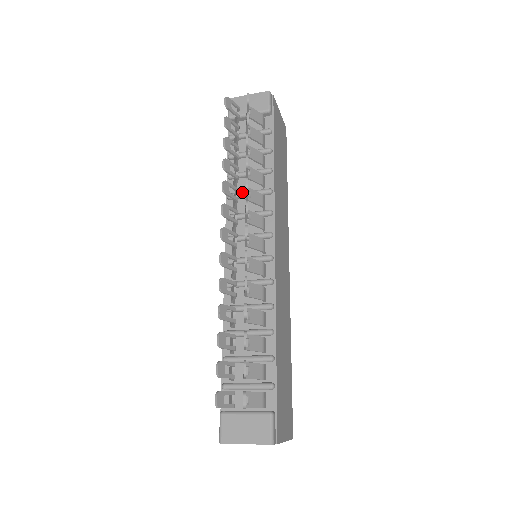
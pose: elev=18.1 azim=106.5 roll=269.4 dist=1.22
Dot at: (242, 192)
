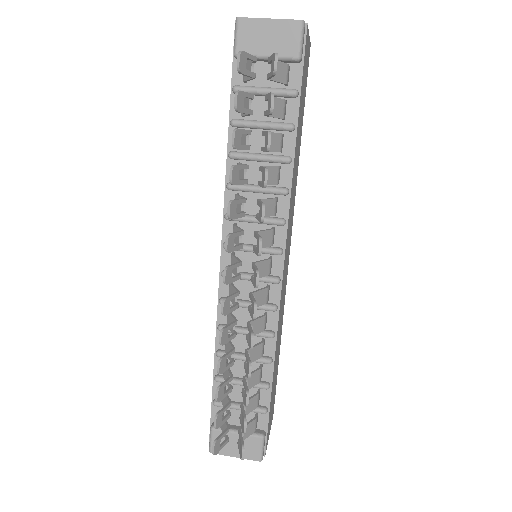
Dot at: (248, 186)
